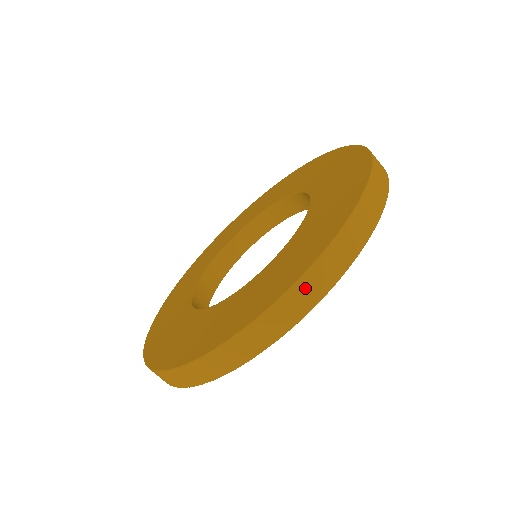
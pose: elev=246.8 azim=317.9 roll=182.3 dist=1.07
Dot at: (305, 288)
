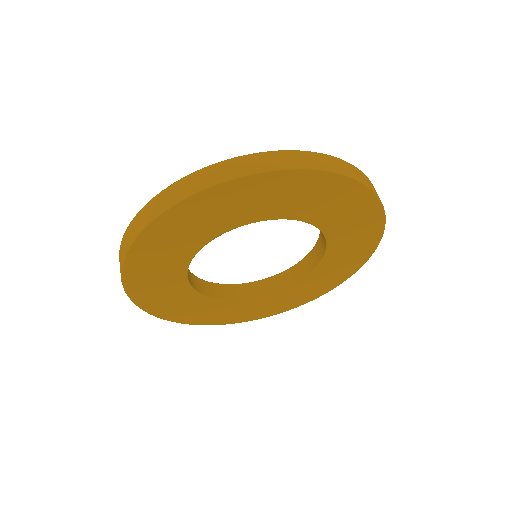
Dot at: (218, 169)
